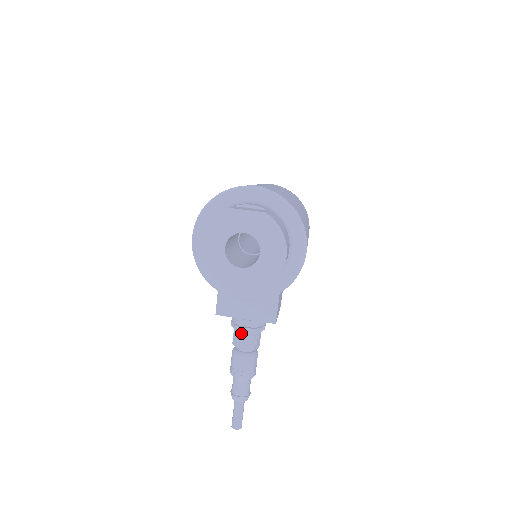
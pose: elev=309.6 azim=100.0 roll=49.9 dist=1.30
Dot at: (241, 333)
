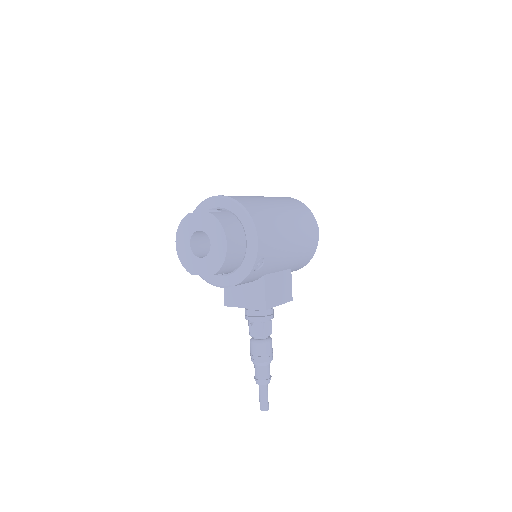
Dot at: (250, 322)
